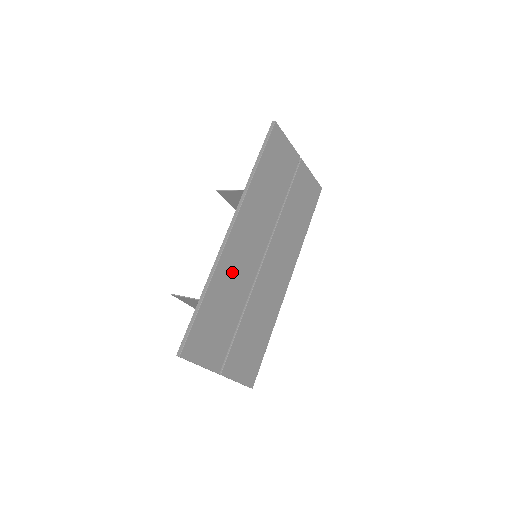
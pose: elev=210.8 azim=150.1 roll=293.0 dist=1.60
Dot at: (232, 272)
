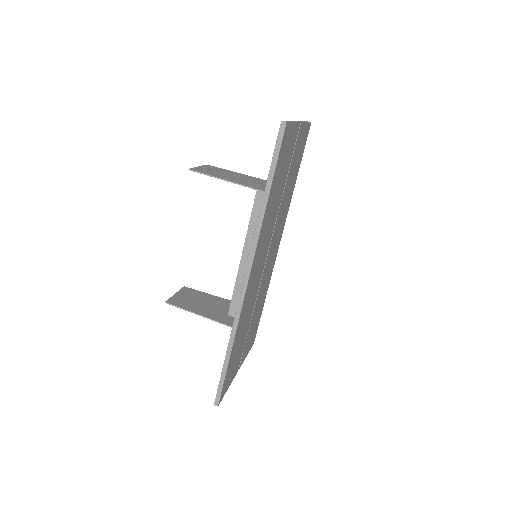
Dot at: (247, 308)
